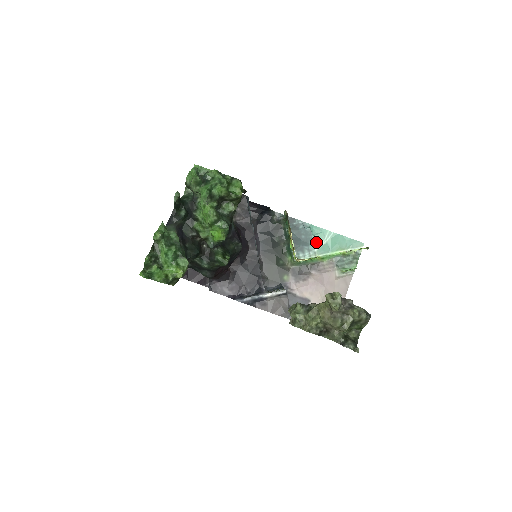
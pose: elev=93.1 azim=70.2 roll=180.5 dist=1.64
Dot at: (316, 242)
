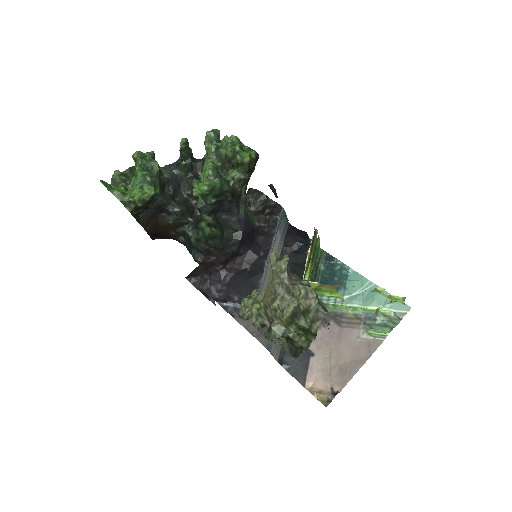
Dot at: (349, 289)
